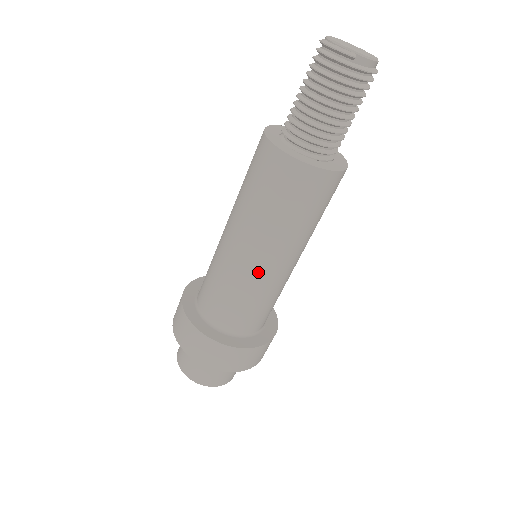
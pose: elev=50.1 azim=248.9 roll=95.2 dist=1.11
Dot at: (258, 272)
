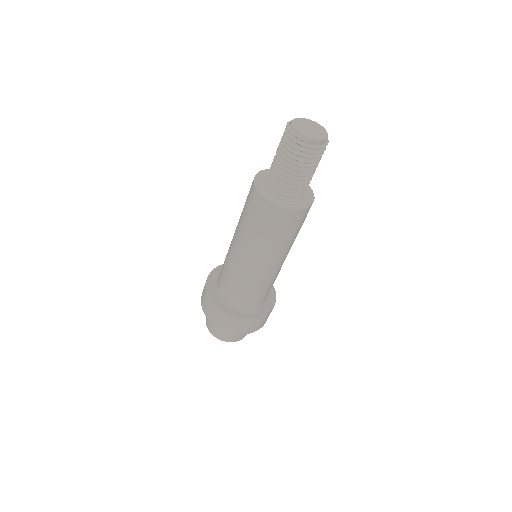
Dot at: (254, 271)
